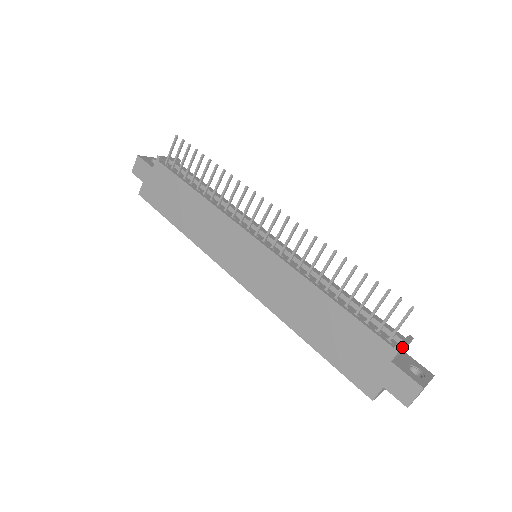
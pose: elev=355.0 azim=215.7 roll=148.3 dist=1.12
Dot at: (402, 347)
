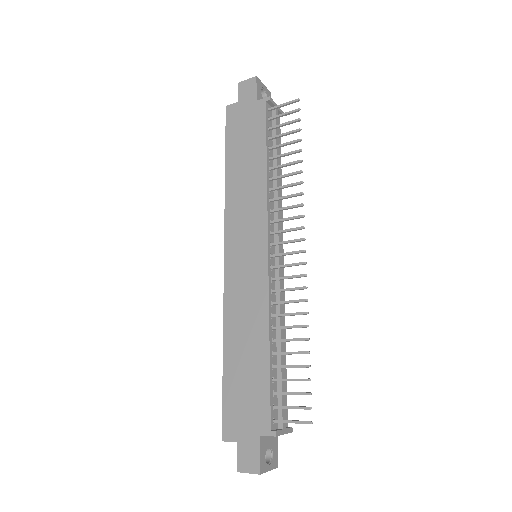
Dot at: (277, 435)
